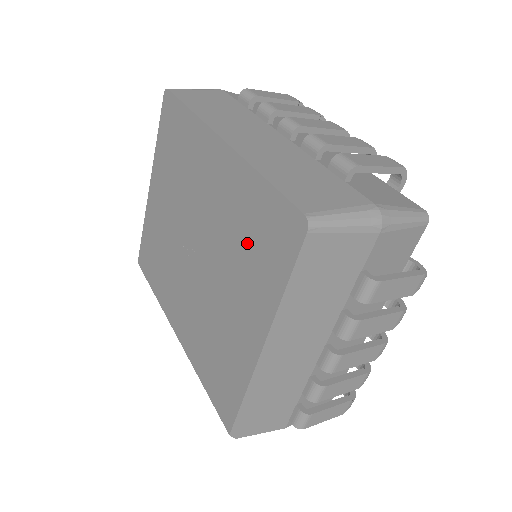
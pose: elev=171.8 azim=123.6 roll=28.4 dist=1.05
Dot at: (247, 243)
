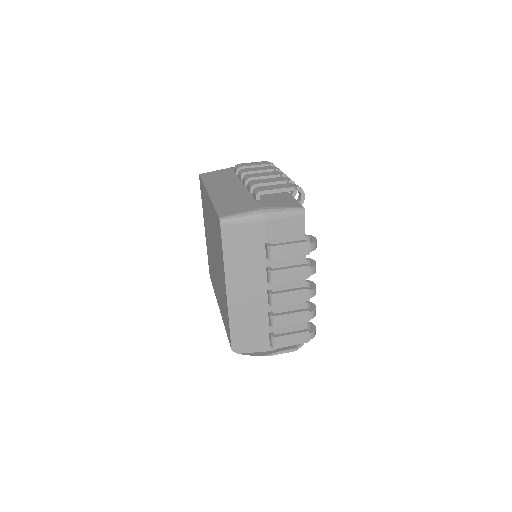
Dot at: (217, 240)
